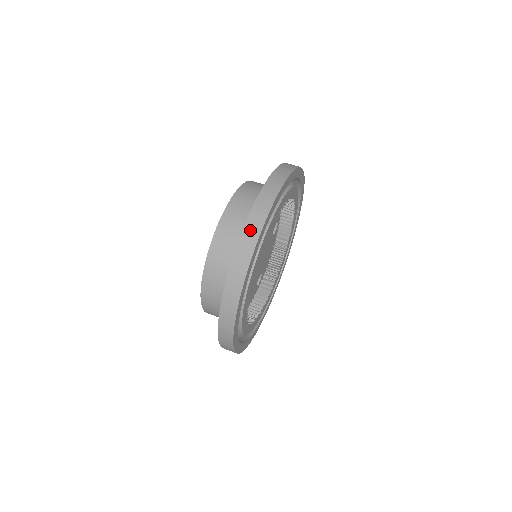
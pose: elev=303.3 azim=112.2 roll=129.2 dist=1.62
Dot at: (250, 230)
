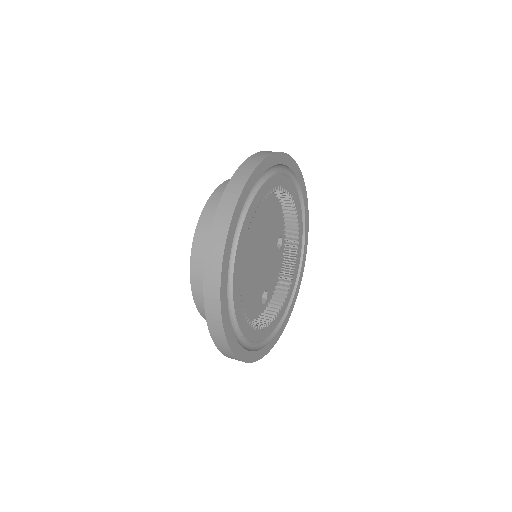
Dot at: (236, 182)
